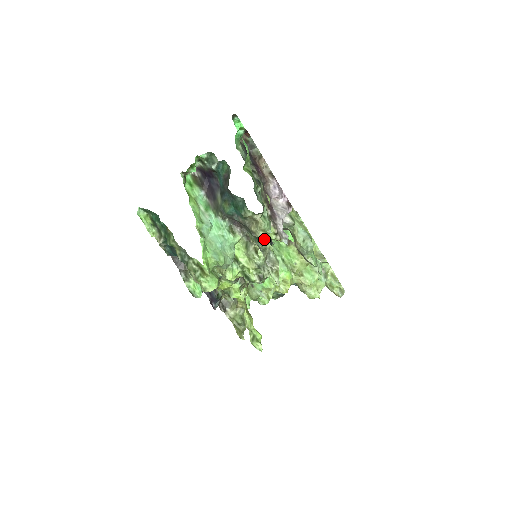
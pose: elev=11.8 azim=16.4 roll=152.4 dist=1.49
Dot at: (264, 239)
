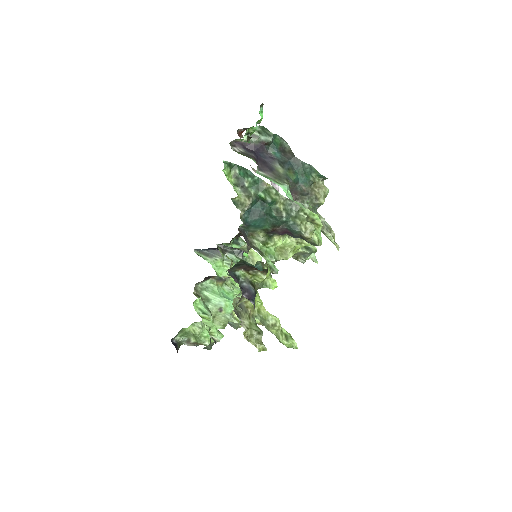
Dot at: (316, 210)
